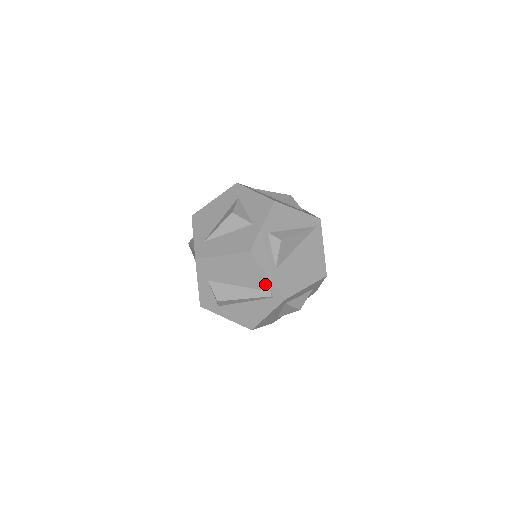
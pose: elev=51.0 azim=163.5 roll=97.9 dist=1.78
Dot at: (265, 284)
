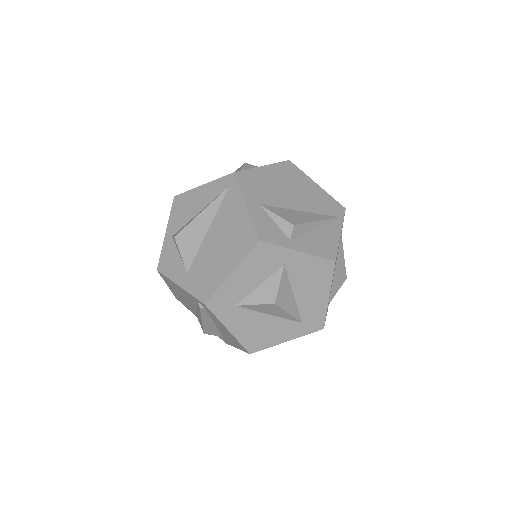
Dot at: (189, 296)
